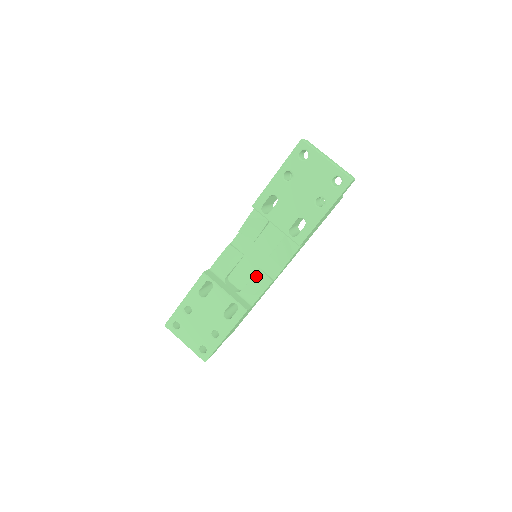
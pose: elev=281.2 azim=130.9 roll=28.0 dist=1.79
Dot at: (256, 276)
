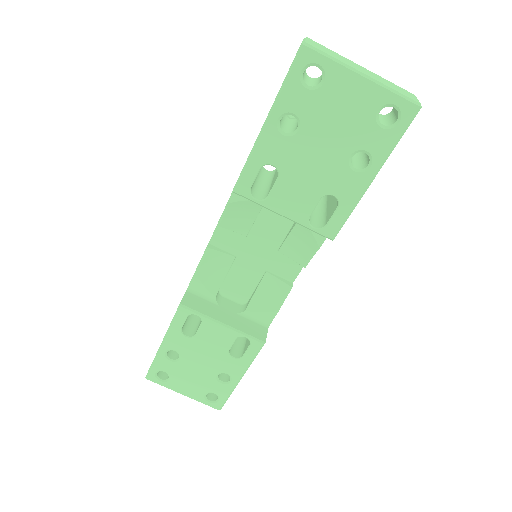
Dot at: (263, 284)
